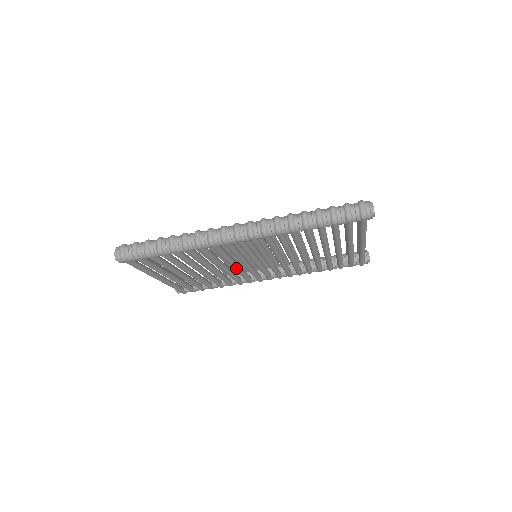
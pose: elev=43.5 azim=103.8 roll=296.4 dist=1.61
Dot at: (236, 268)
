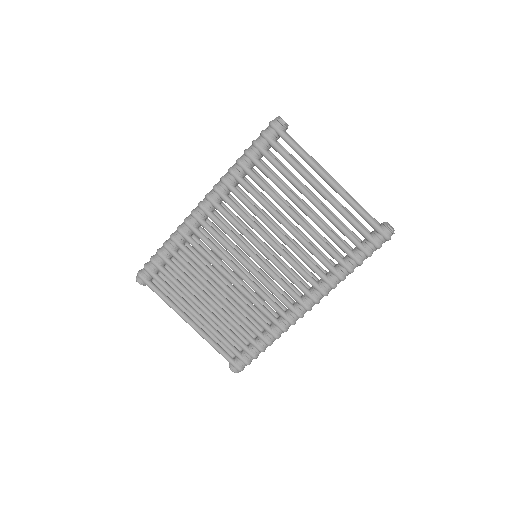
Dot at: (243, 276)
